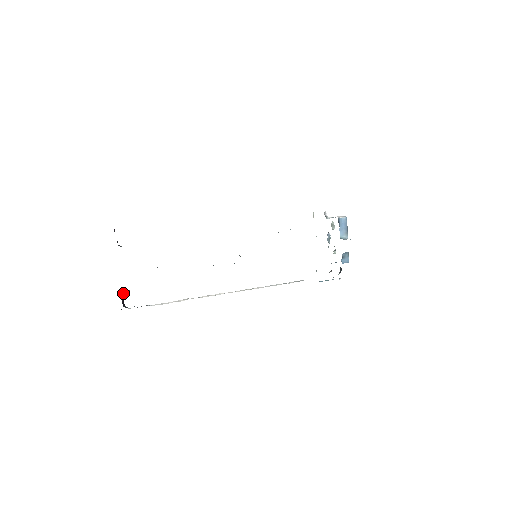
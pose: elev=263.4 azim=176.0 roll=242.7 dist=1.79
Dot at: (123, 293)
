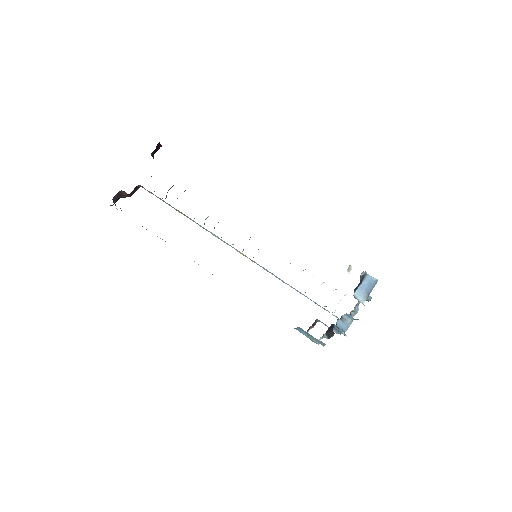
Dot at: (122, 191)
